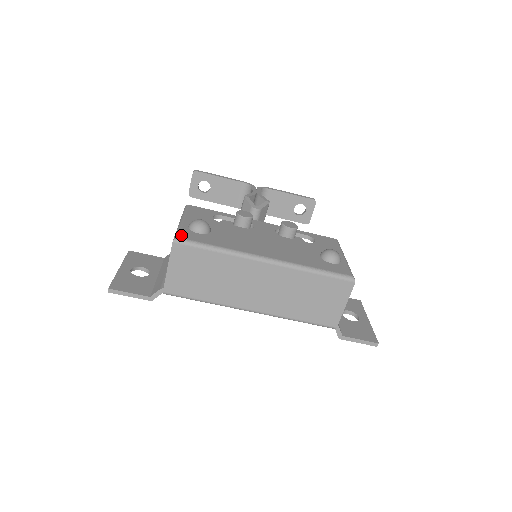
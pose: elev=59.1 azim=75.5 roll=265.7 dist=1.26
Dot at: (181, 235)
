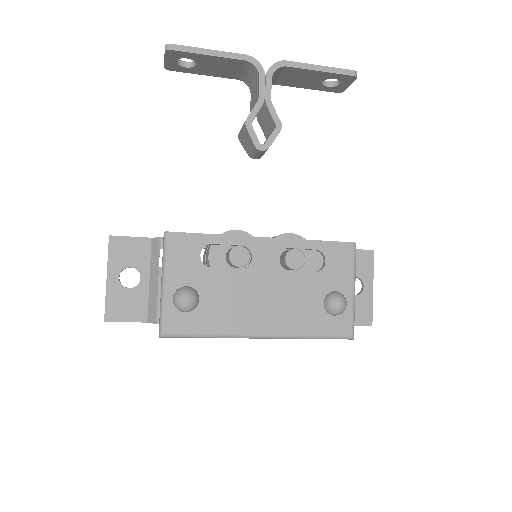
Dot at: (166, 327)
